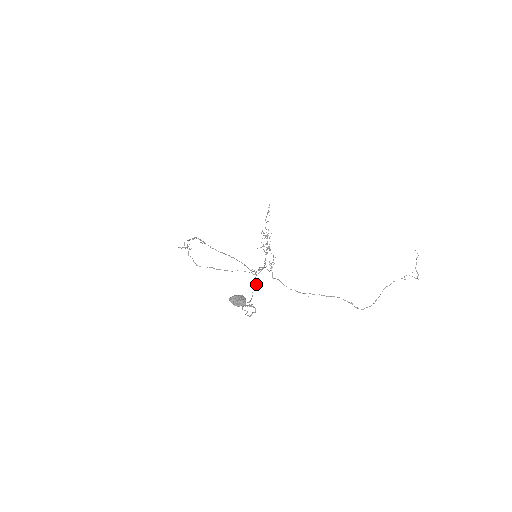
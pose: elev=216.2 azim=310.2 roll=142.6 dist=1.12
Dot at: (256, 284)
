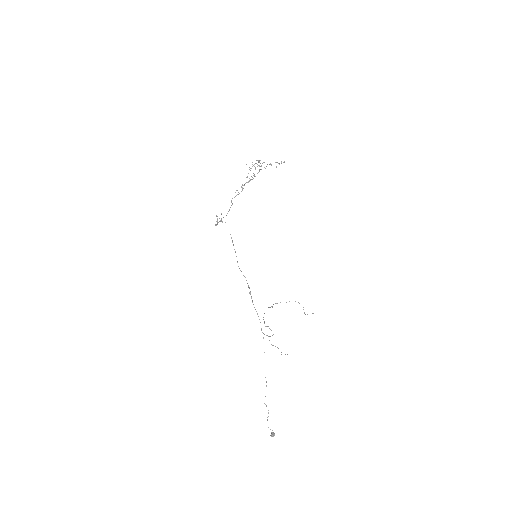
Dot at: occluded
